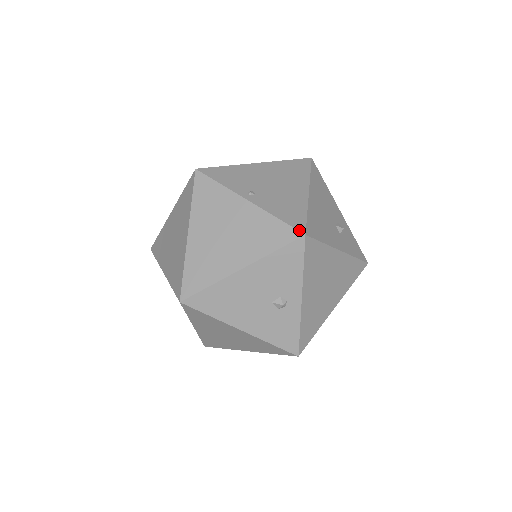
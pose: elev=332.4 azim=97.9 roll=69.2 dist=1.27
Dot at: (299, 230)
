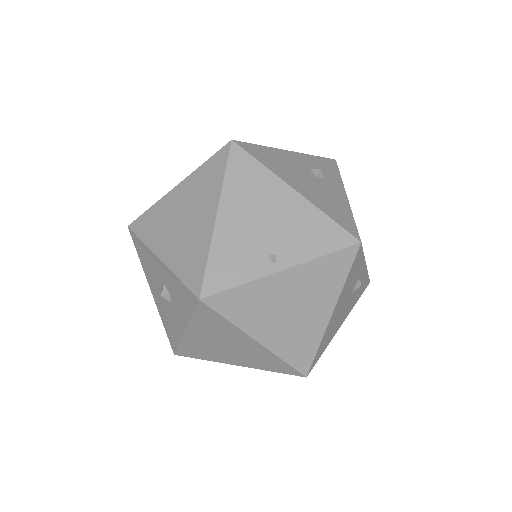
Dot at: (352, 244)
